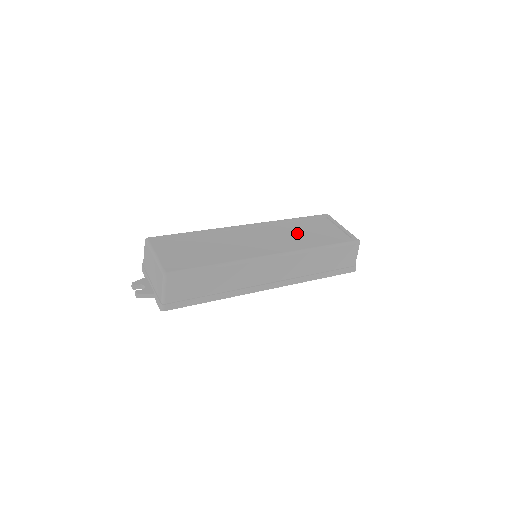
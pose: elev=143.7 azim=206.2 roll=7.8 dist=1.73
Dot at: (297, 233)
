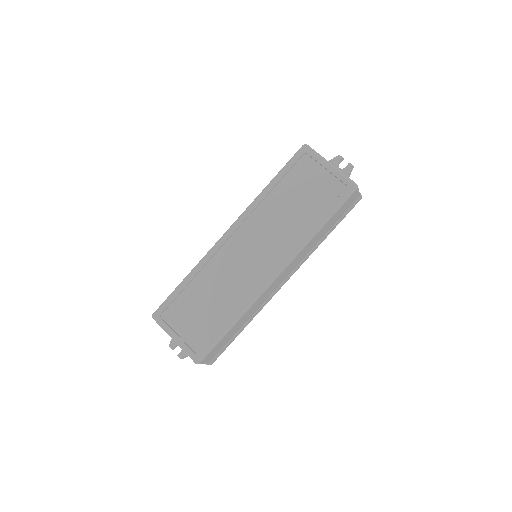
Dot at: (285, 213)
